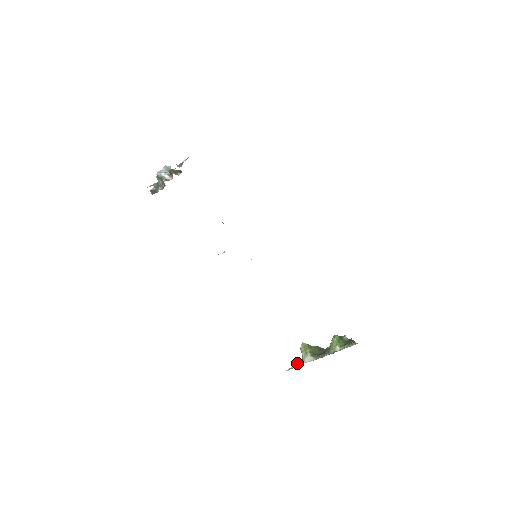
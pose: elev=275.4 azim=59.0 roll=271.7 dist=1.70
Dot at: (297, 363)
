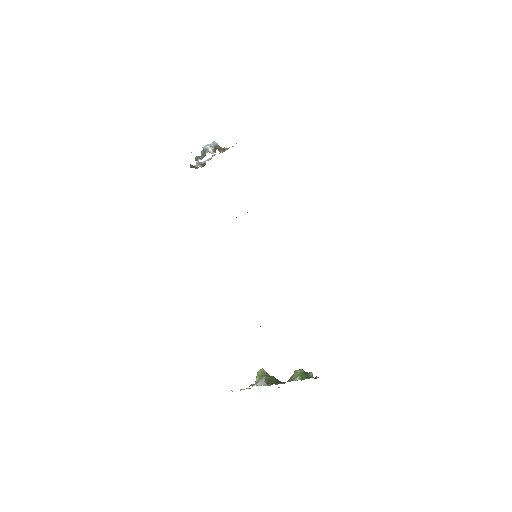
Dot at: (246, 388)
